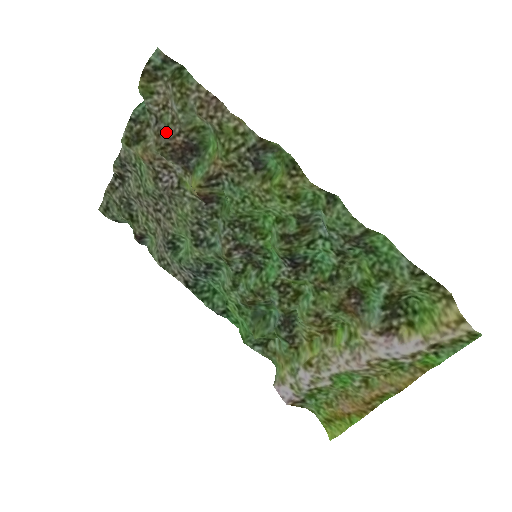
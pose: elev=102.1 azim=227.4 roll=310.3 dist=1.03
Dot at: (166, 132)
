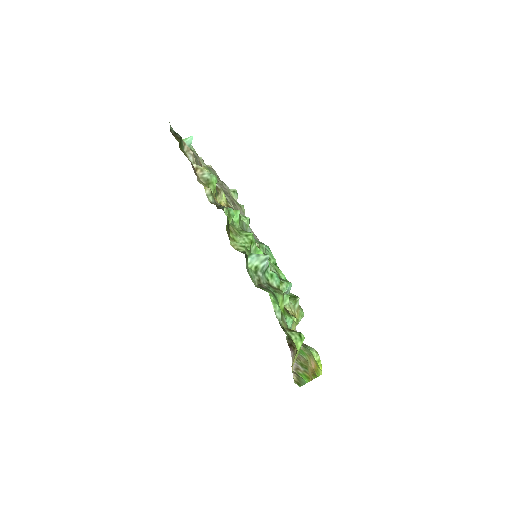
Dot at: occluded
